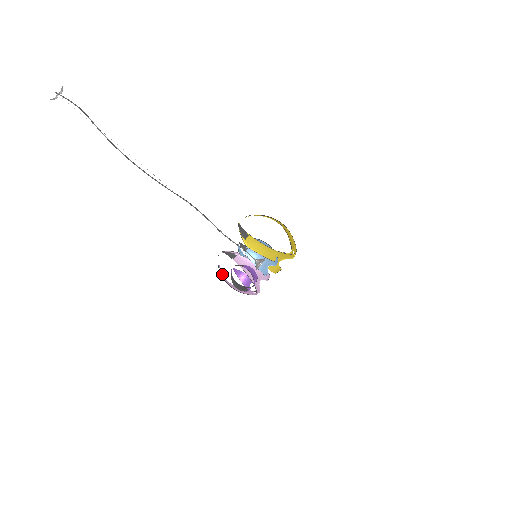
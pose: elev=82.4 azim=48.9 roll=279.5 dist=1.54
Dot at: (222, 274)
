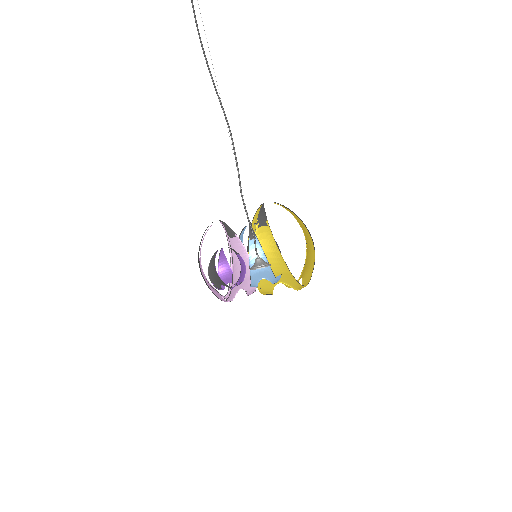
Dot at: occluded
